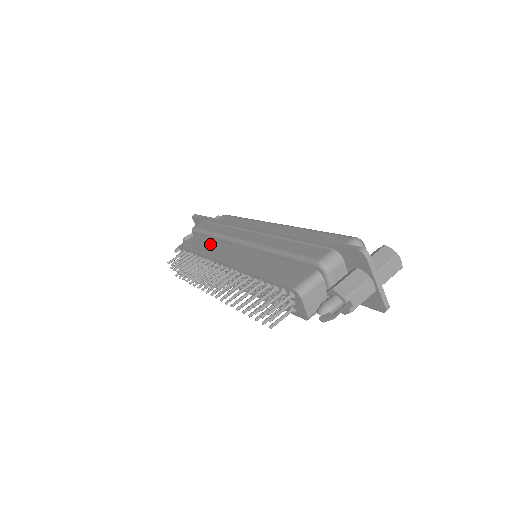
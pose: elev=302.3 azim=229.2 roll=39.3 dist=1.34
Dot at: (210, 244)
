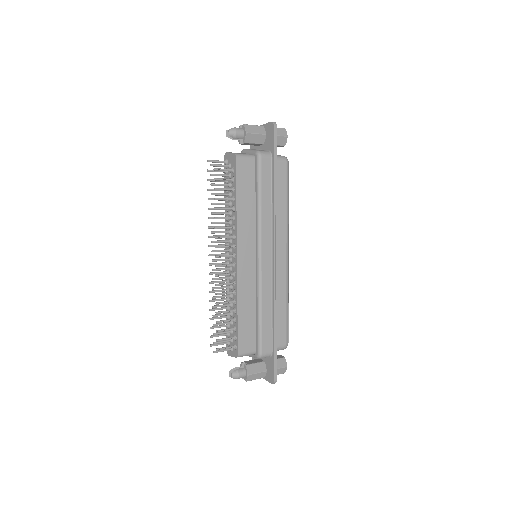
Dot at: occluded
